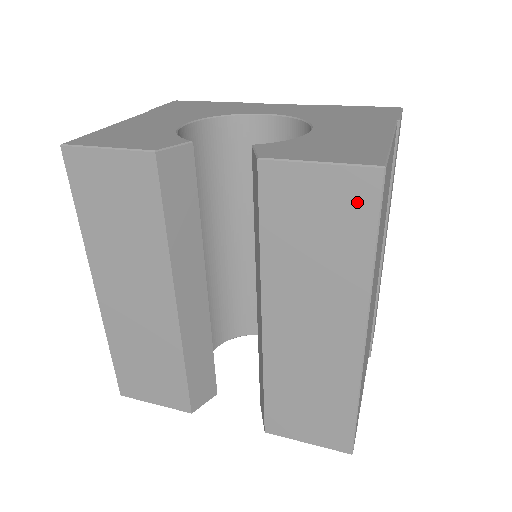
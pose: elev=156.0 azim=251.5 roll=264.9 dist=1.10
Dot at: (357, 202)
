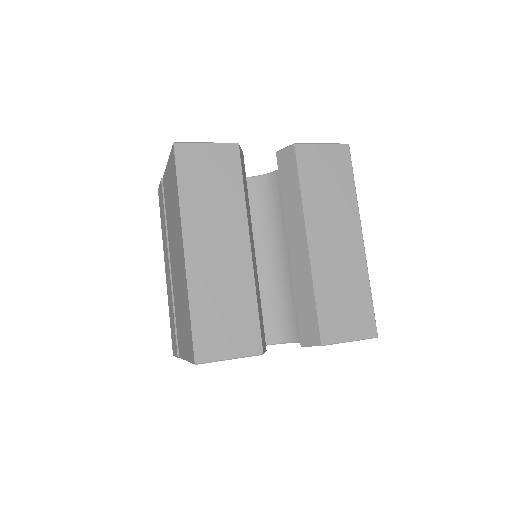
Dot at: (342, 160)
